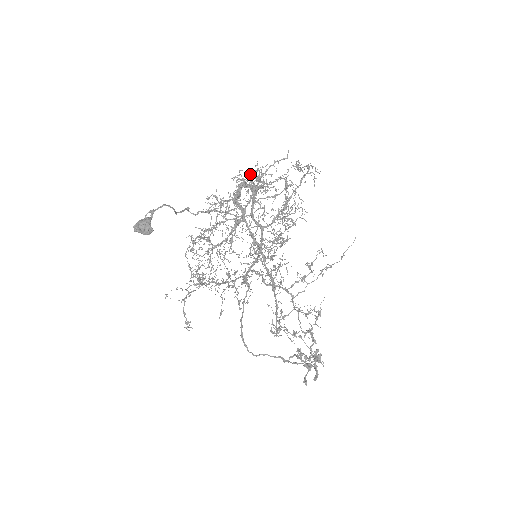
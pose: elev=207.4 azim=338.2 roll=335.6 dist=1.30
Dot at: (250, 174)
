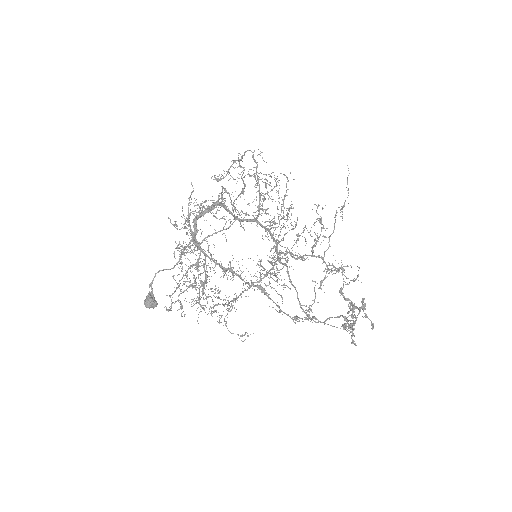
Dot at: occluded
